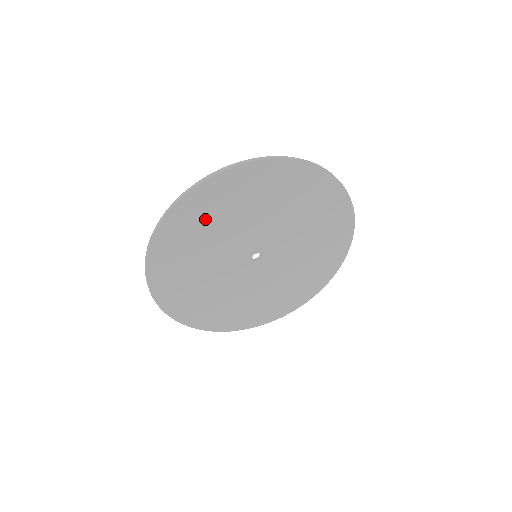
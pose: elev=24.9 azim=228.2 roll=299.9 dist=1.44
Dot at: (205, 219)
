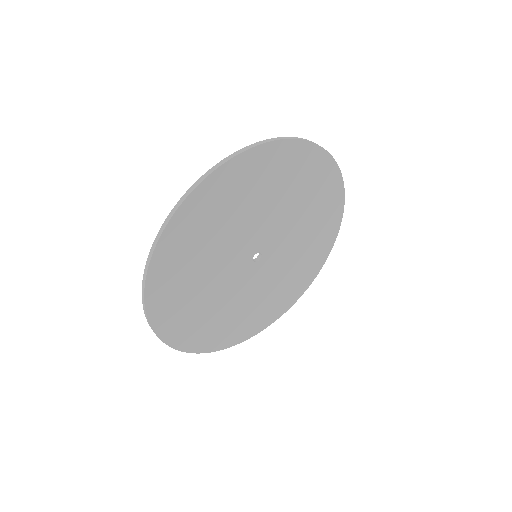
Dot at: (281, 177)
